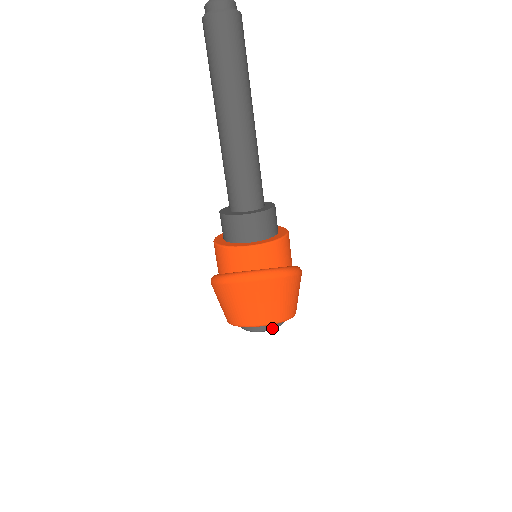
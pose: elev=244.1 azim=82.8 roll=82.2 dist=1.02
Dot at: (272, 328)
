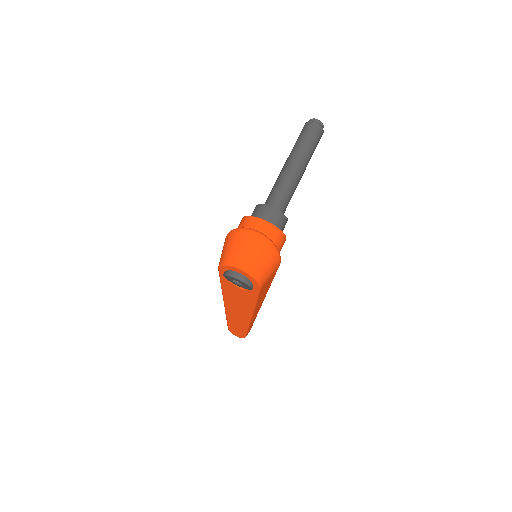
Dot at: (243, 280)
